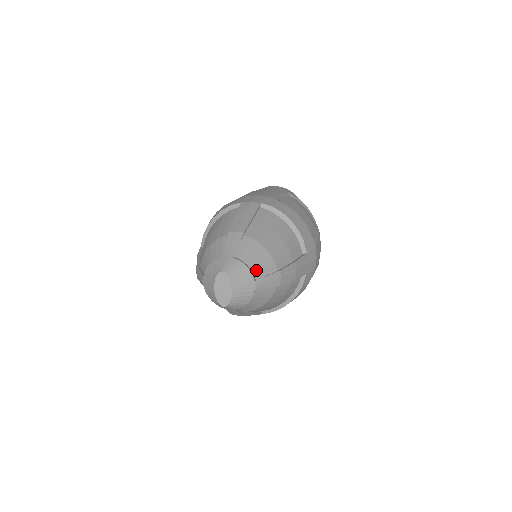
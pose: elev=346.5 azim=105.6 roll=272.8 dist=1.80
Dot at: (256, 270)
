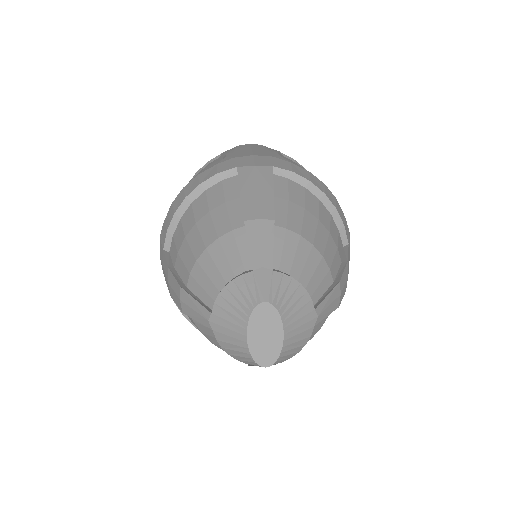
Dot at: (310, 287)
